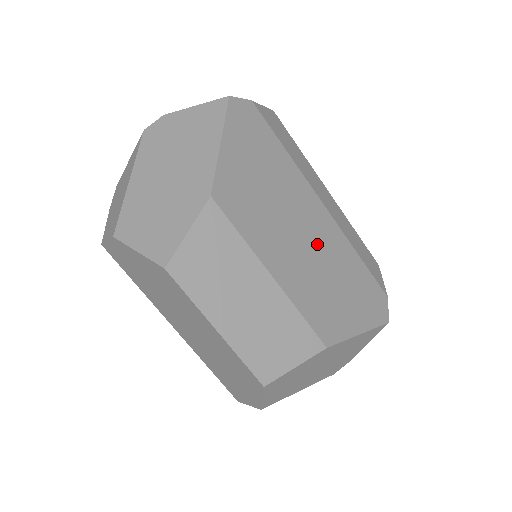
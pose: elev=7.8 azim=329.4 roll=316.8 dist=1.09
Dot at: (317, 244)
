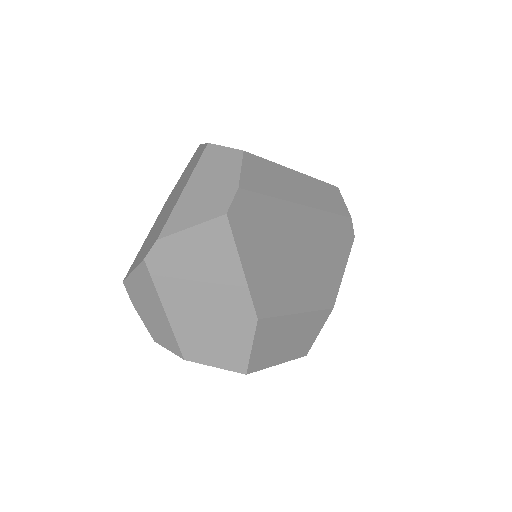
Dot at: (312, 248)
